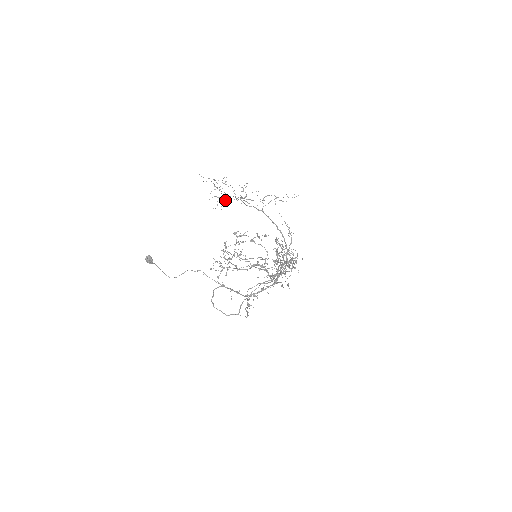
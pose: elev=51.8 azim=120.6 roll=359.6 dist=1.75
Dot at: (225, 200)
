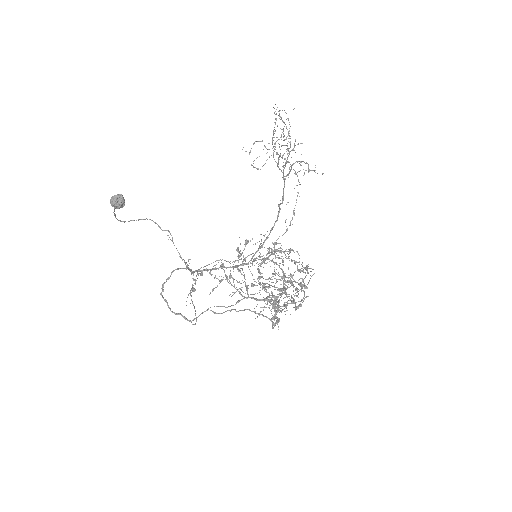
Dot at: (267, 152)
